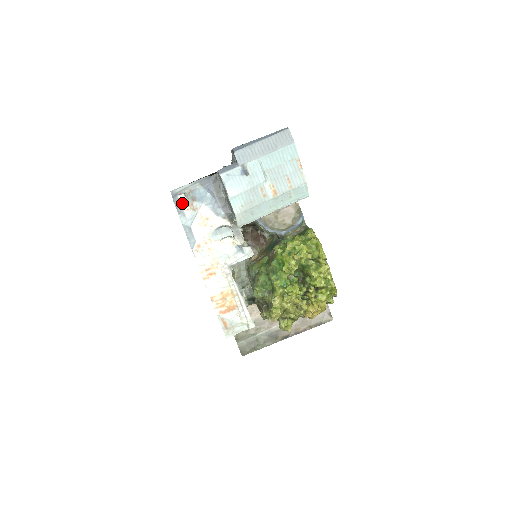
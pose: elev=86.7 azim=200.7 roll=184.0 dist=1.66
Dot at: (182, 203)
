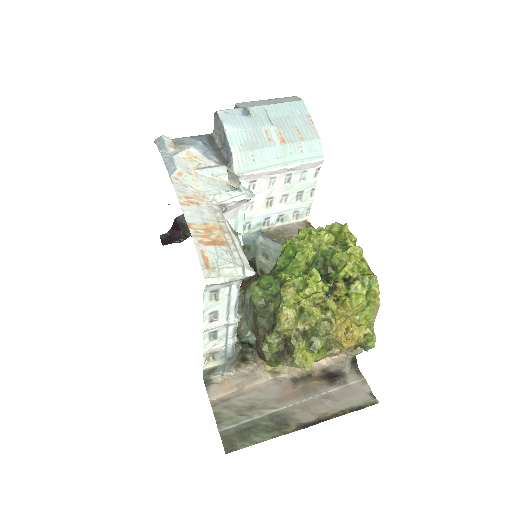
Dot at: (166, 142)
